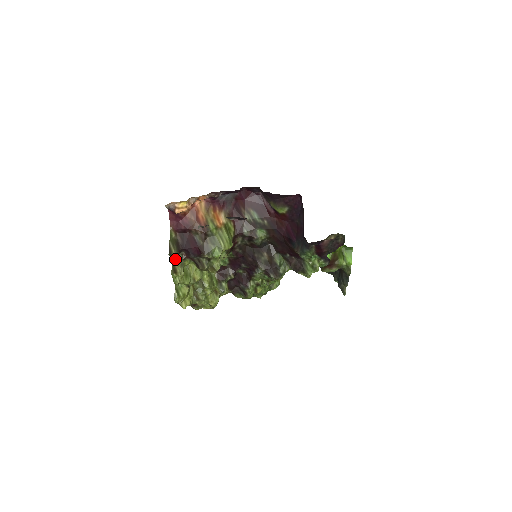
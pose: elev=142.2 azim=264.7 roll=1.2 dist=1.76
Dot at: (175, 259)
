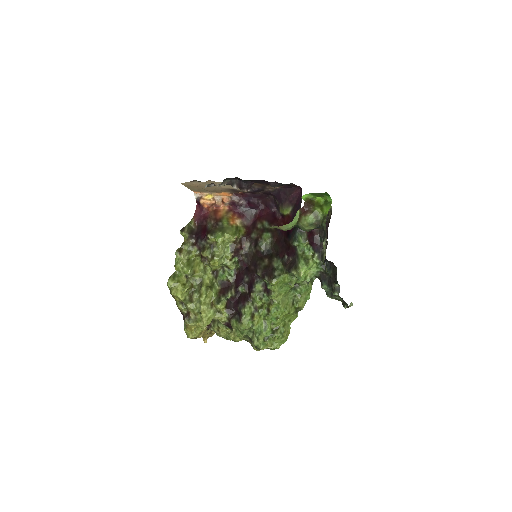
Dot at: (185, 243)
